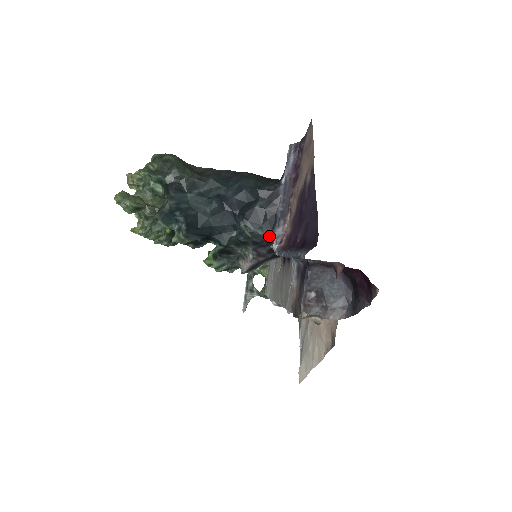
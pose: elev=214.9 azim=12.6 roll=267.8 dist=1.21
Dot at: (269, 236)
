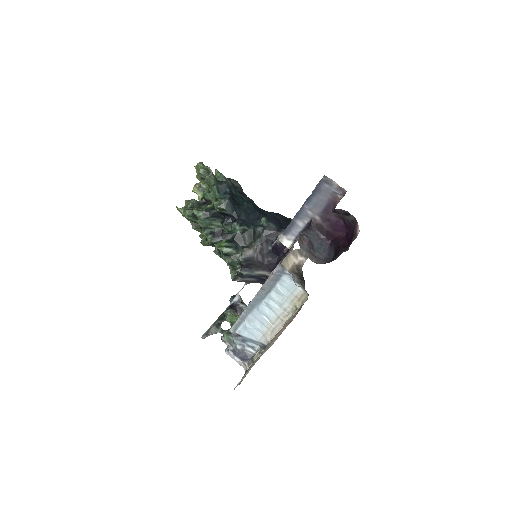
Dot at: (279, 231)
